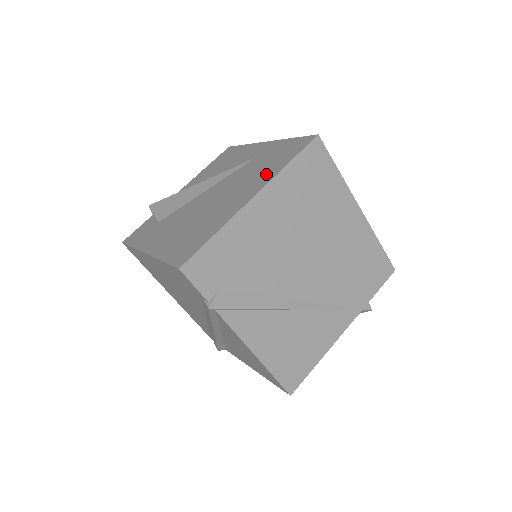
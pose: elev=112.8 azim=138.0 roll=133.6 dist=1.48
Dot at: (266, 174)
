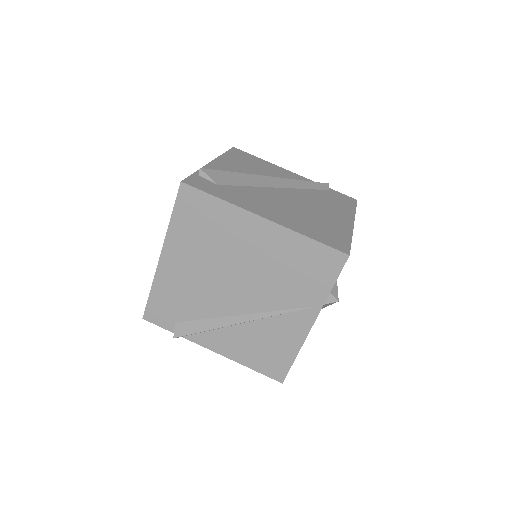
Dot at: occluded
